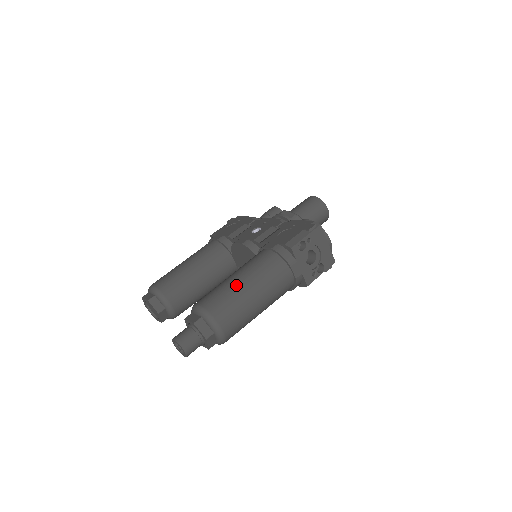
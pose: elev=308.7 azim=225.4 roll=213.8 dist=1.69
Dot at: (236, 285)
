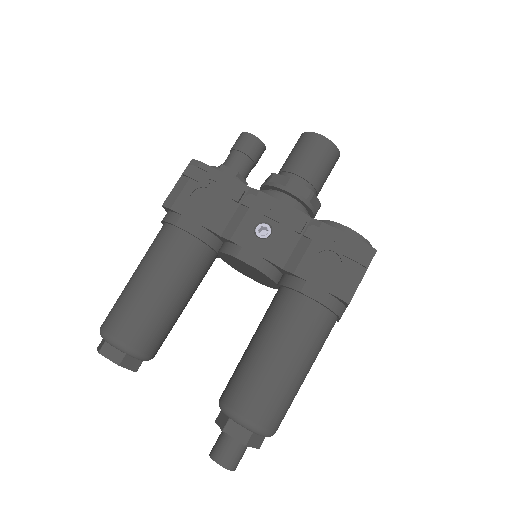
Dot at: (287, 376)
